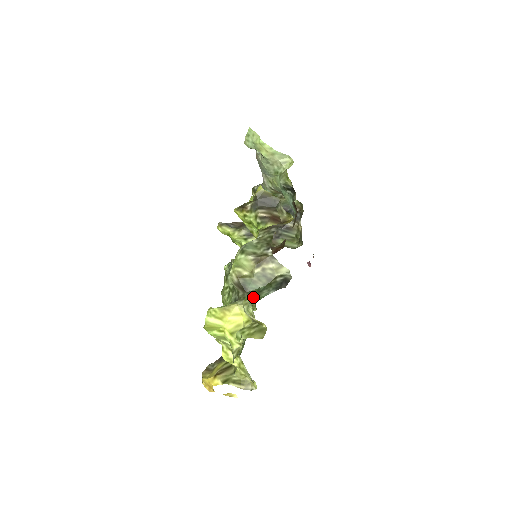
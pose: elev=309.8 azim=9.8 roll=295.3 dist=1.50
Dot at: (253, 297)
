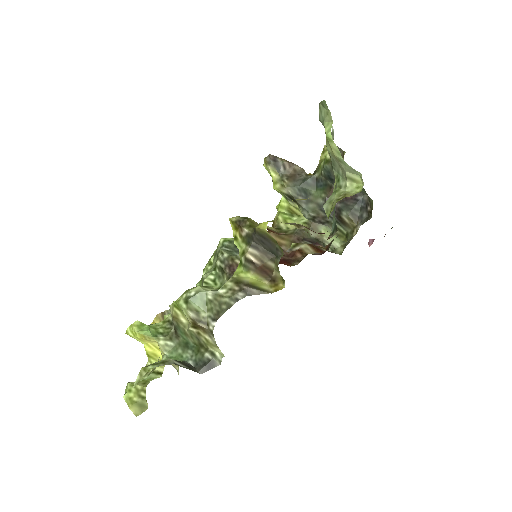
Dot at: (177, 346)
